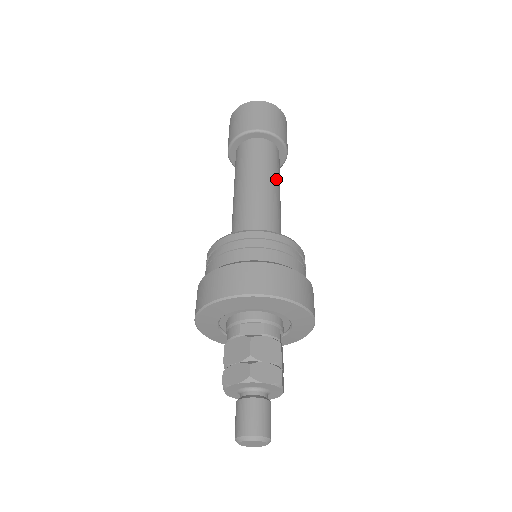
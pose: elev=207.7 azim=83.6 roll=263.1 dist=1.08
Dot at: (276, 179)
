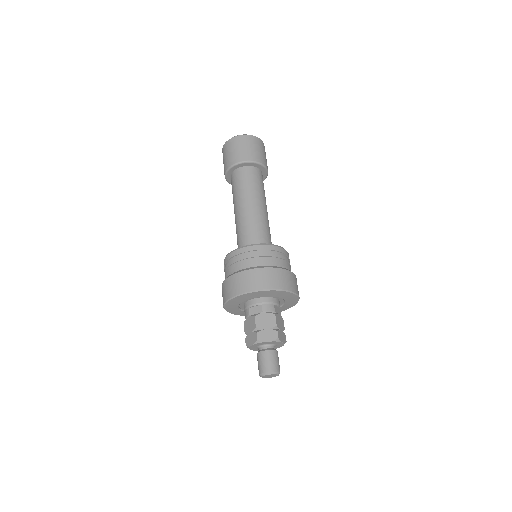
Dot at: (259, 196)
